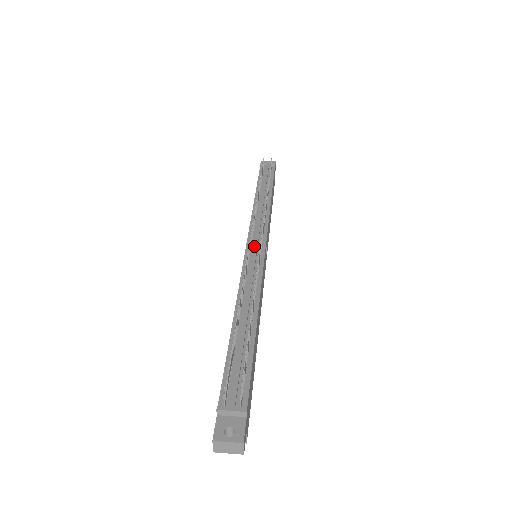
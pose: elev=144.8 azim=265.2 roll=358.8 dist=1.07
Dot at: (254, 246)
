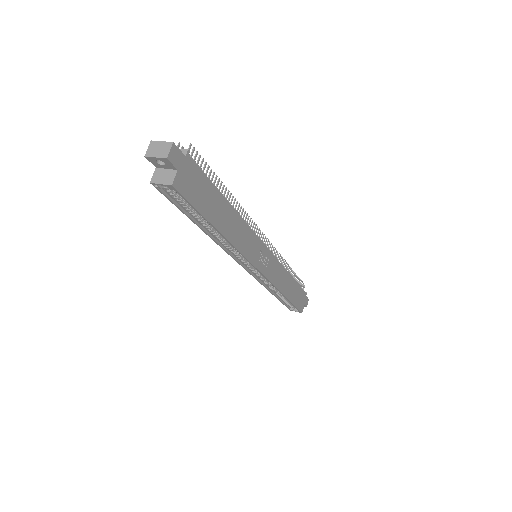
Dot at: occluded
